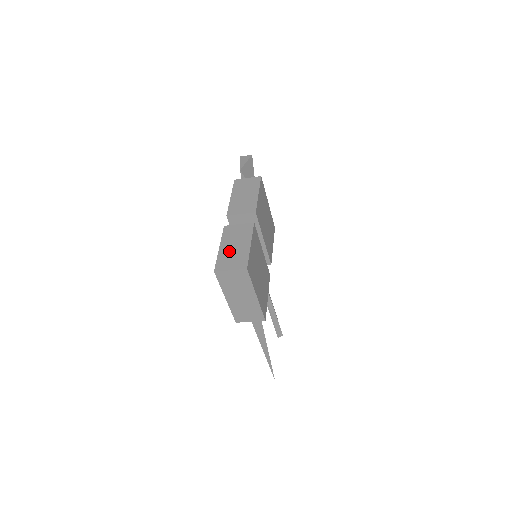
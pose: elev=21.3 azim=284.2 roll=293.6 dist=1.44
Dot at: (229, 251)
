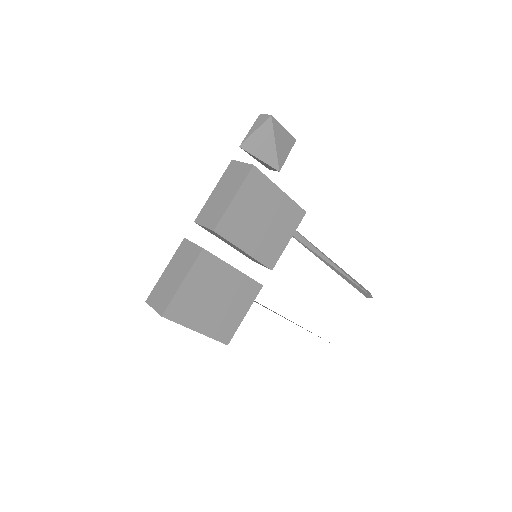
Dot at: (166, 280)
